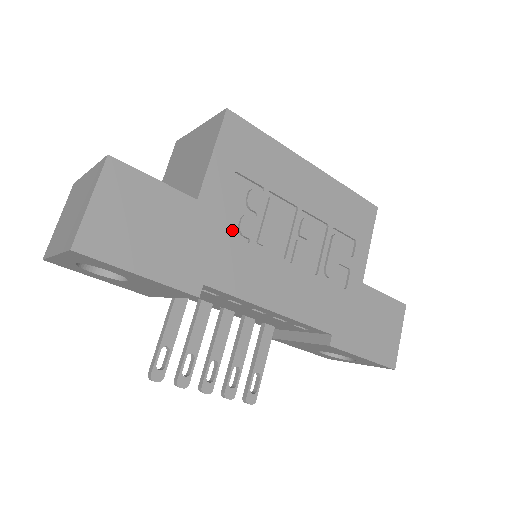
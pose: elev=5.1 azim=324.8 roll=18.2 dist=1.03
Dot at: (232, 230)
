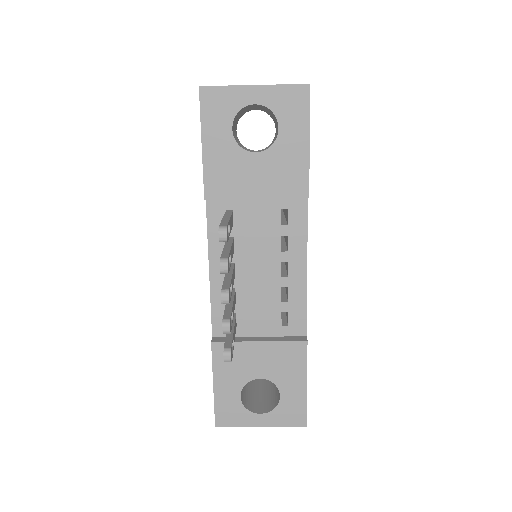
Dot at: occluded
